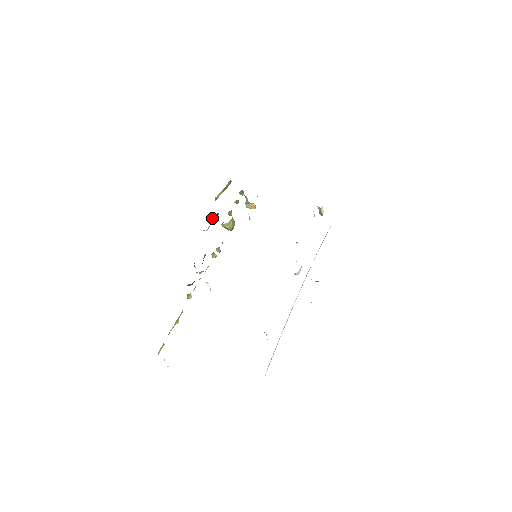
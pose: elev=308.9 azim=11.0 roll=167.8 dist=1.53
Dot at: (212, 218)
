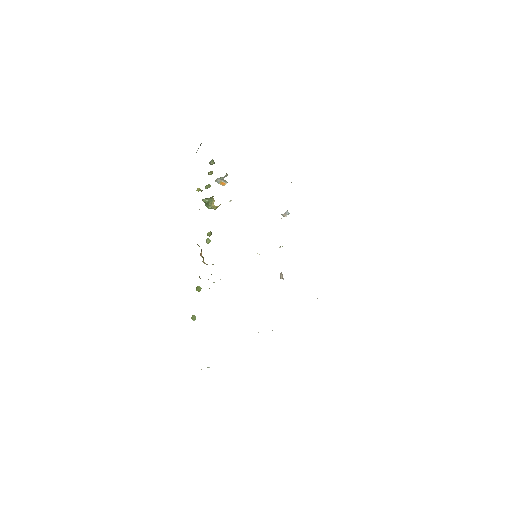
Dot at: occluded
